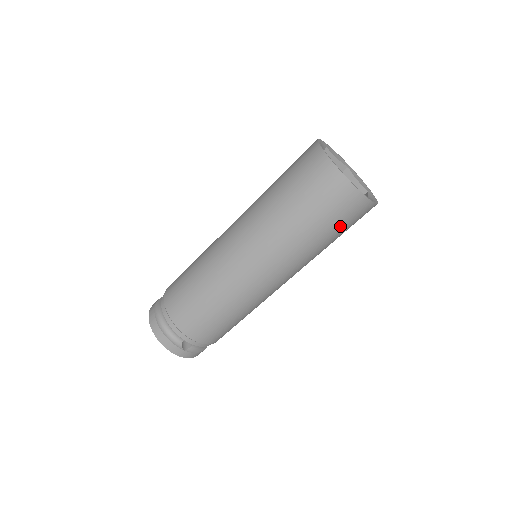
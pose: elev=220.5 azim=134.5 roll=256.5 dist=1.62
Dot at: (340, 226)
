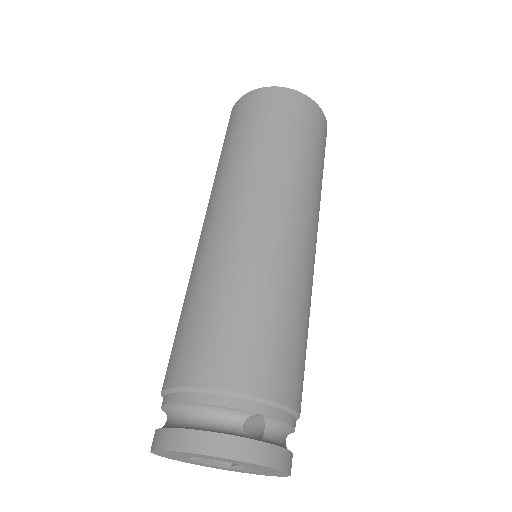
Dot at: (313, 137)
